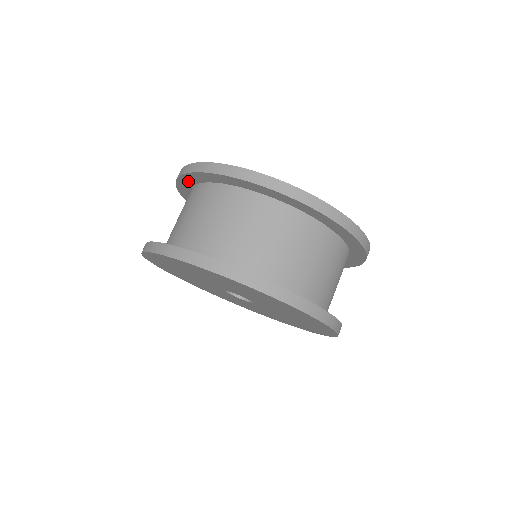
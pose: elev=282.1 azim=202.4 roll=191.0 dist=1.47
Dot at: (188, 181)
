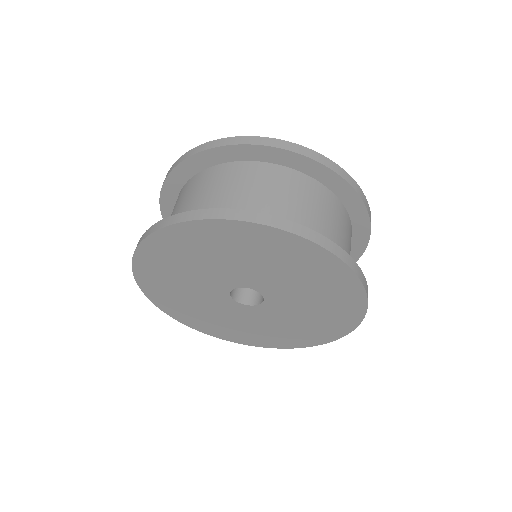
Dot at: (170, 213)
